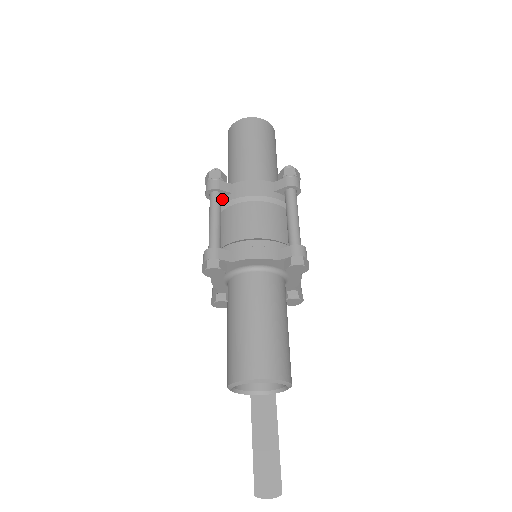
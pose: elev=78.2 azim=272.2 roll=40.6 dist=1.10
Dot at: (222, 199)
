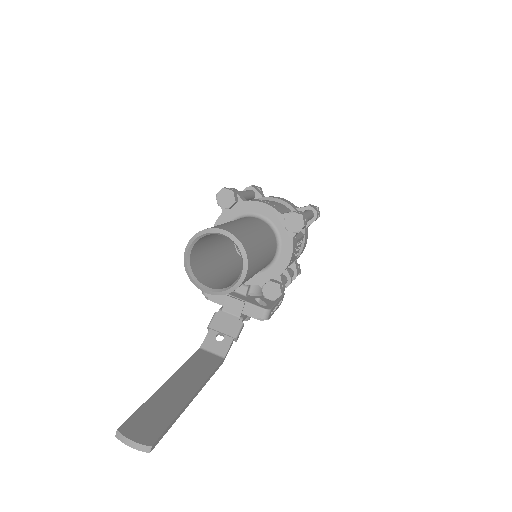
Dot at: occluded
